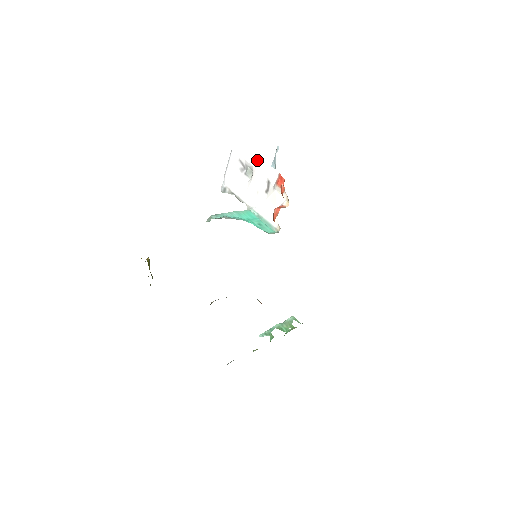
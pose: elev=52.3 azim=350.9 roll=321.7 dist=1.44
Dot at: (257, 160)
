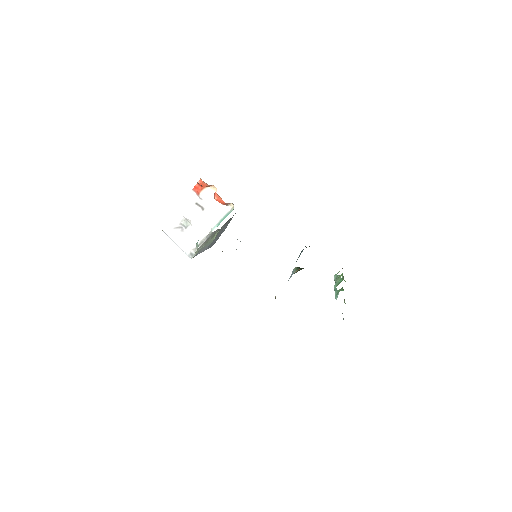
Dot at: (178, 209)
